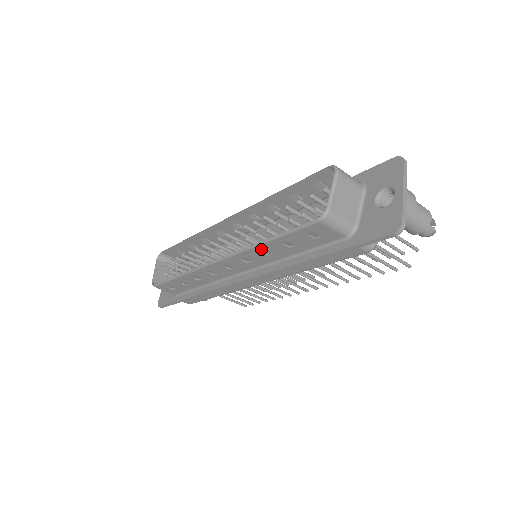
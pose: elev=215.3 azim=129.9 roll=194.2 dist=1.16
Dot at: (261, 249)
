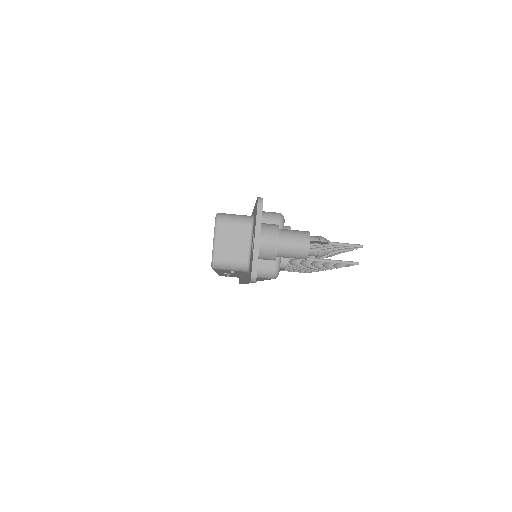
Dot at: (221, 272)
